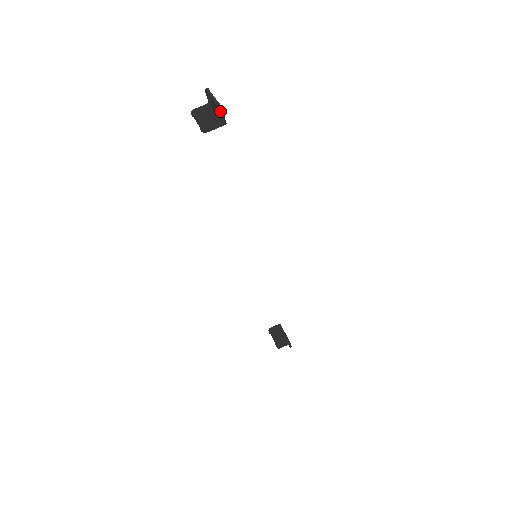
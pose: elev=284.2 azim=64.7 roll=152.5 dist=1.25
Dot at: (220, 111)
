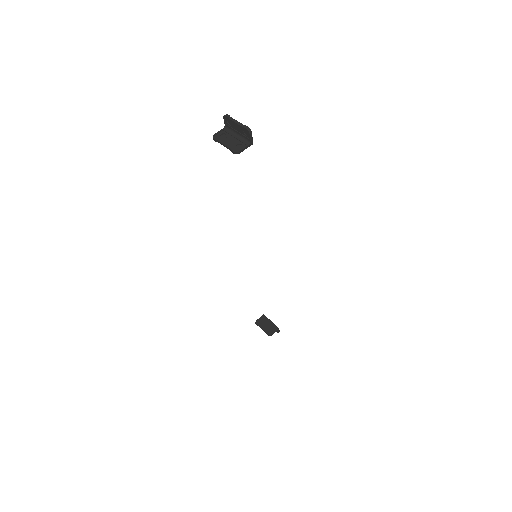
Dot at: (250, 133)
